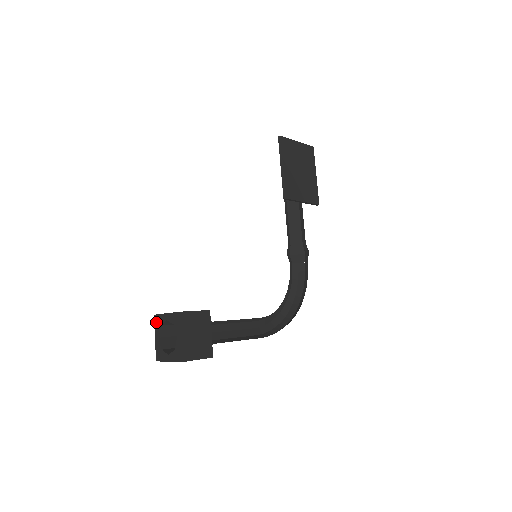
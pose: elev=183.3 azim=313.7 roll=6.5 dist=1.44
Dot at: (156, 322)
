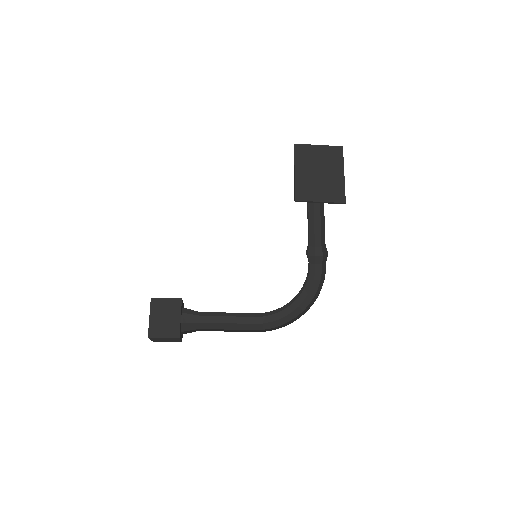
Dot at: occluded
